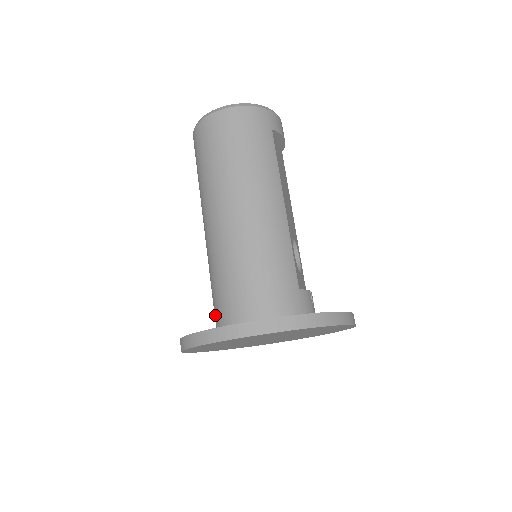
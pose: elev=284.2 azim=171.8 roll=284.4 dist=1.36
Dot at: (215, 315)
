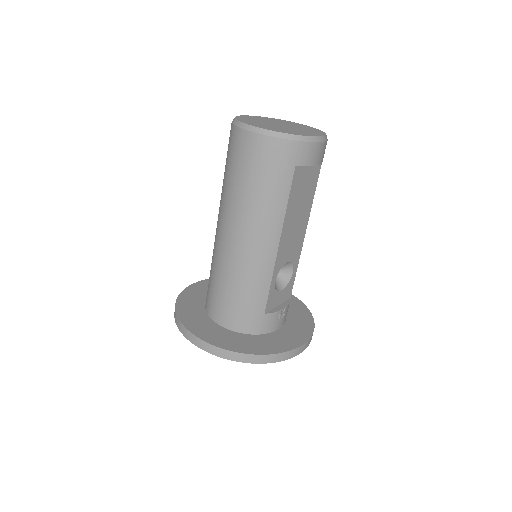
Dot at: occluded
